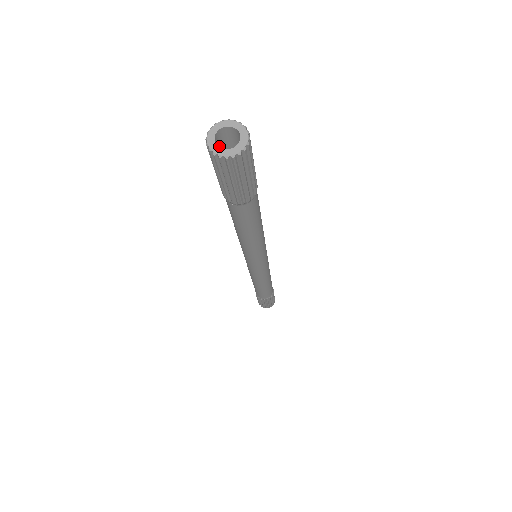
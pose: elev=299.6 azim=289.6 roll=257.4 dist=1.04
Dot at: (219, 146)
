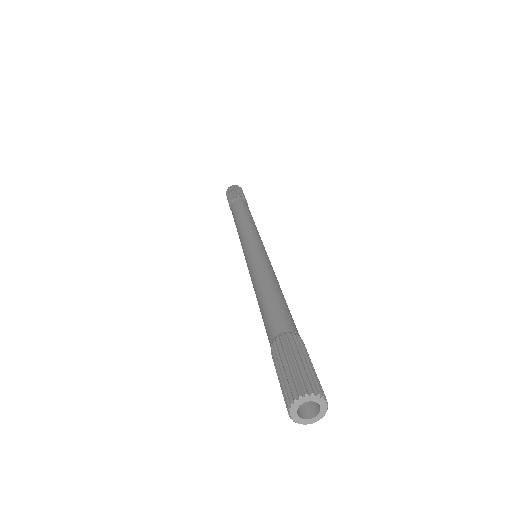
Dot at: occluded
